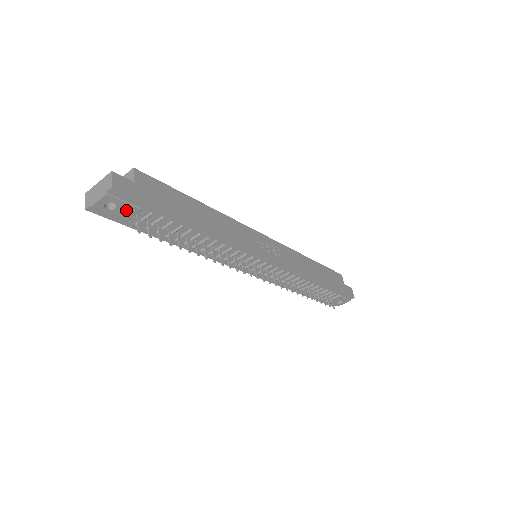
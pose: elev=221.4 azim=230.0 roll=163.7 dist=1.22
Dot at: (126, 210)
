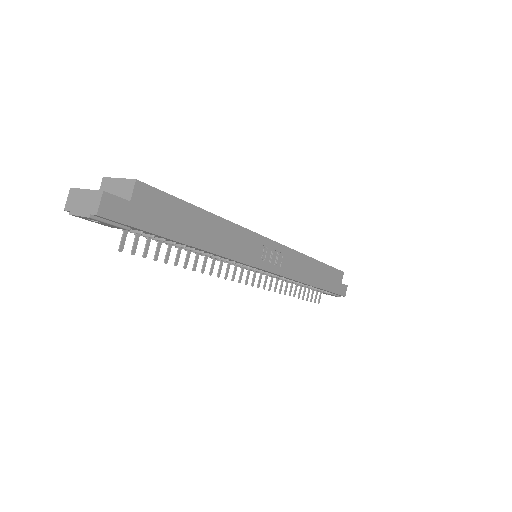
Dot at: (112, 226)
